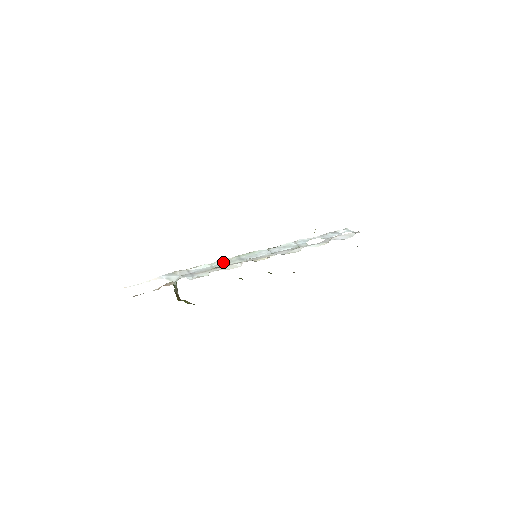
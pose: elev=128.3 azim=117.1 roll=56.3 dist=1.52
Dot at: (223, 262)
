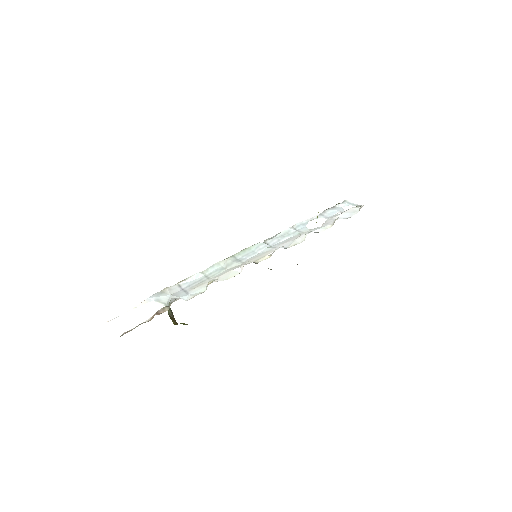
Dot at: (217, 267)
